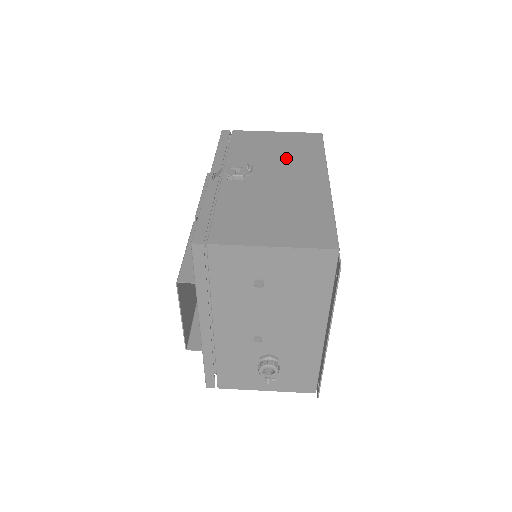
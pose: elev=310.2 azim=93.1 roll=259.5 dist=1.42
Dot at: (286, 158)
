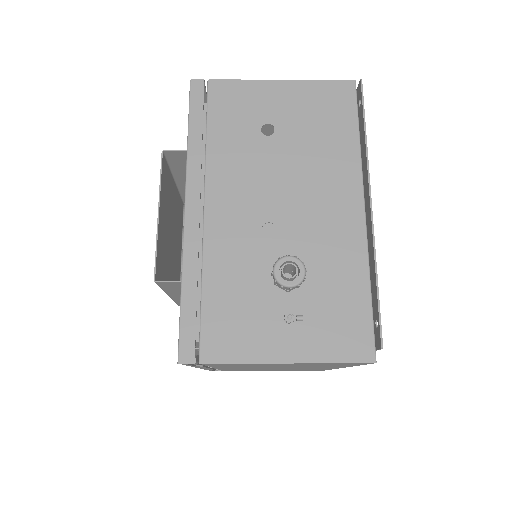
Dot at: occluded
